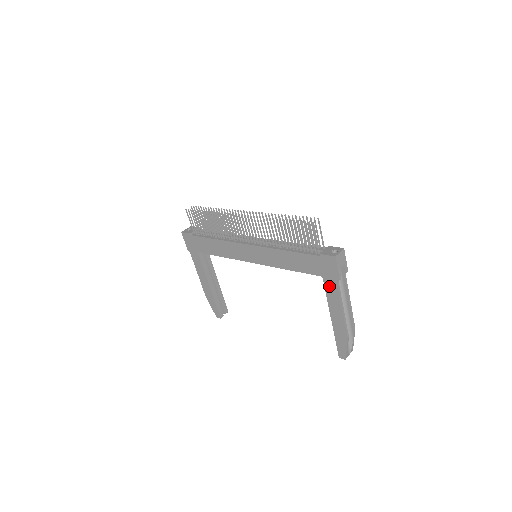
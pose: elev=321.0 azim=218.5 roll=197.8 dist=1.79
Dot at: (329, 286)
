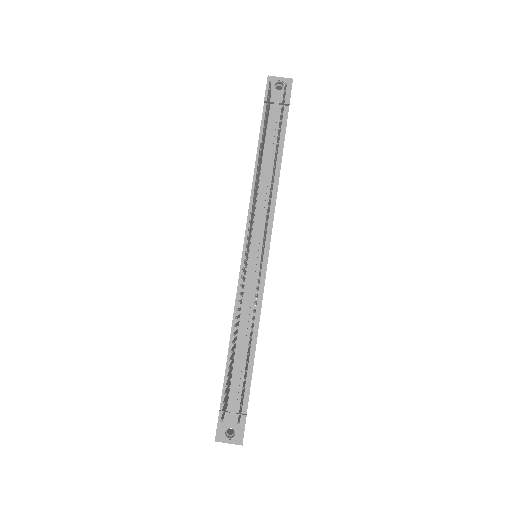
Dot at: occluded
